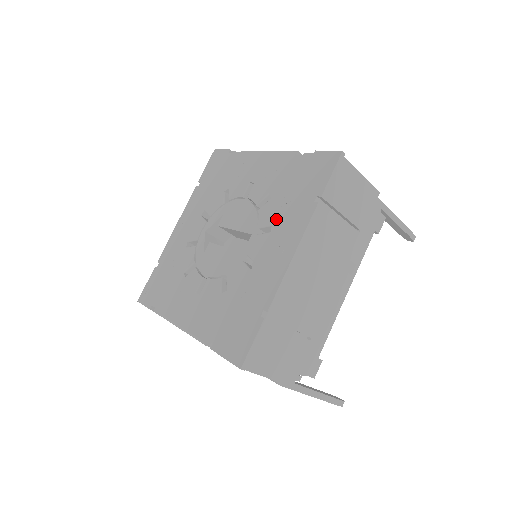
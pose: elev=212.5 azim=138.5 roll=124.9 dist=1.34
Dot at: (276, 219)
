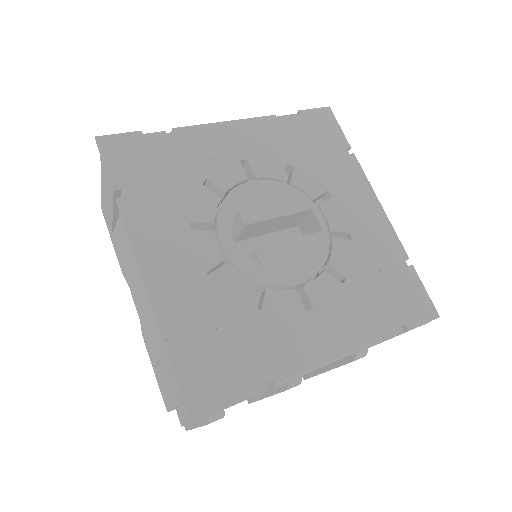
Dot at: (326, 183)
